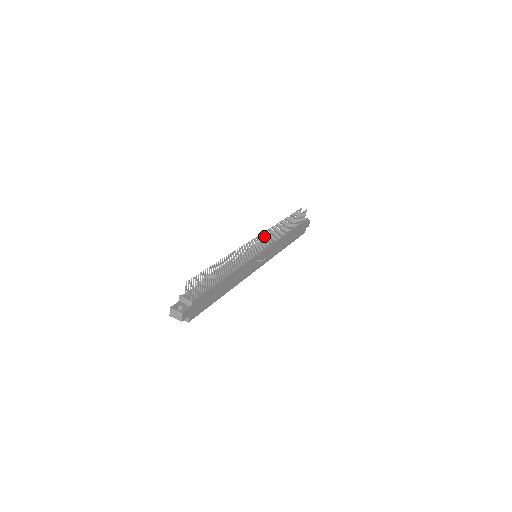
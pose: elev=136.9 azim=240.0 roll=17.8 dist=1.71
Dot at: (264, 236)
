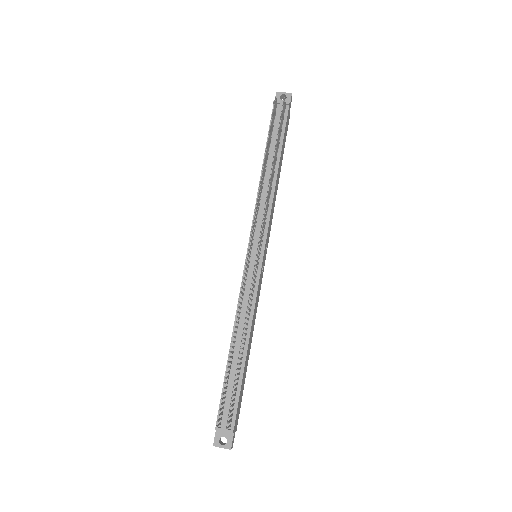
Dot at: (254, 224)
